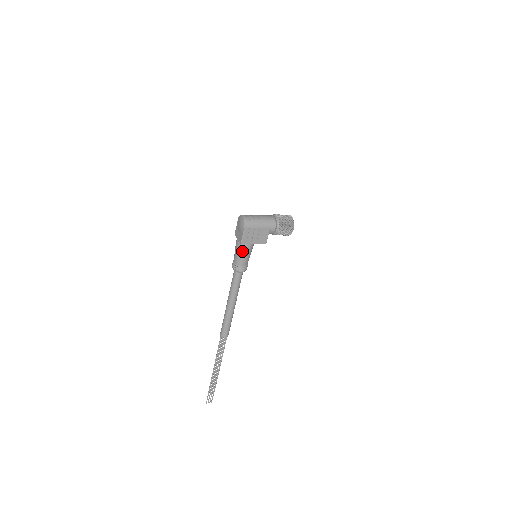
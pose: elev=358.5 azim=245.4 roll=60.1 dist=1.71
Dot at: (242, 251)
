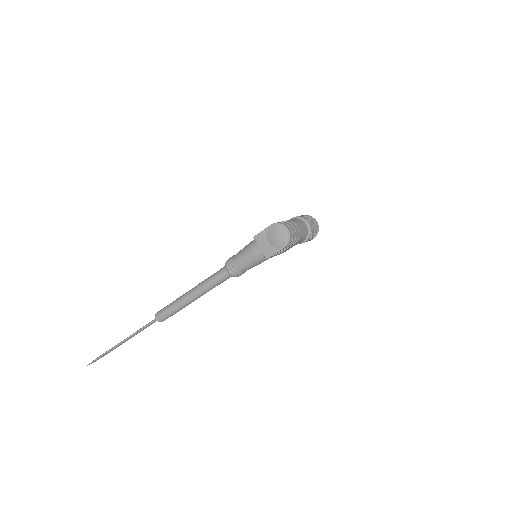
Dot at: (258, 262)
